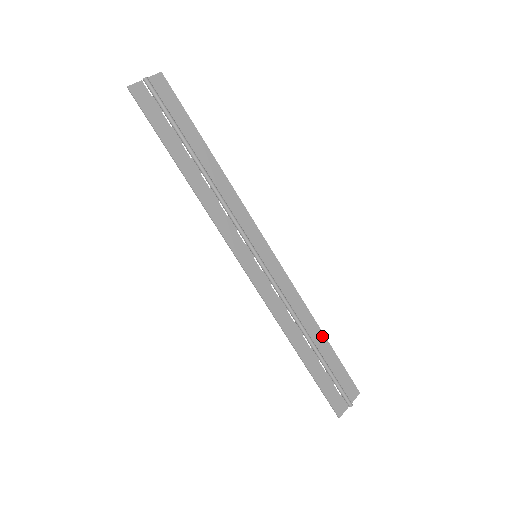
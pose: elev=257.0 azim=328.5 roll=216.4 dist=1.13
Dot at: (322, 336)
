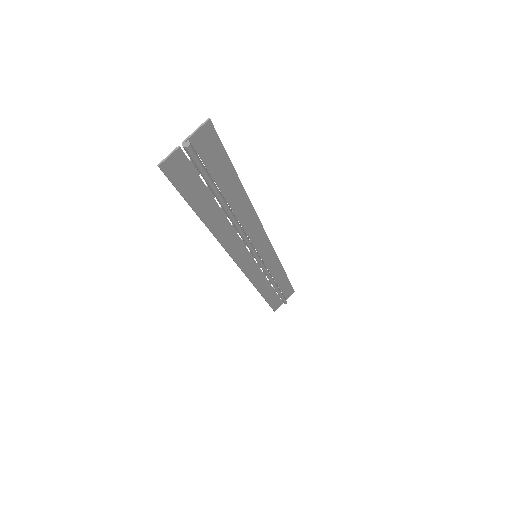
Dot at: (285, 277)
